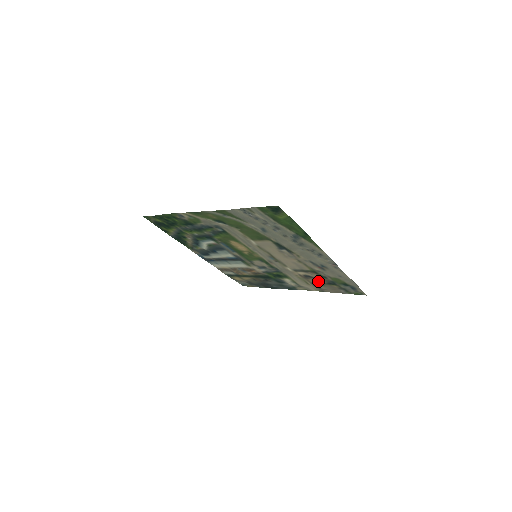
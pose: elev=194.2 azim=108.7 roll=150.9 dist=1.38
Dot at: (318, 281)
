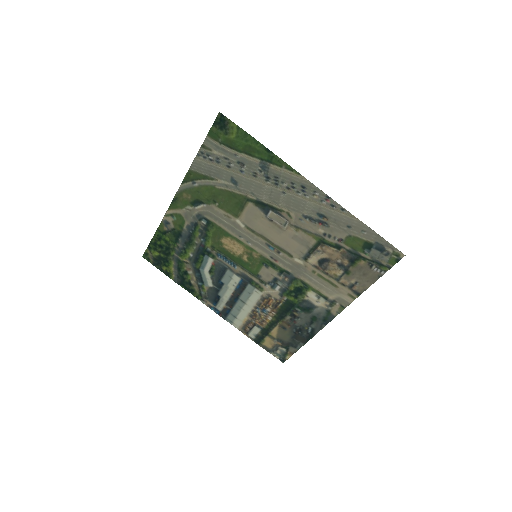
Dot at: (339, 266)
